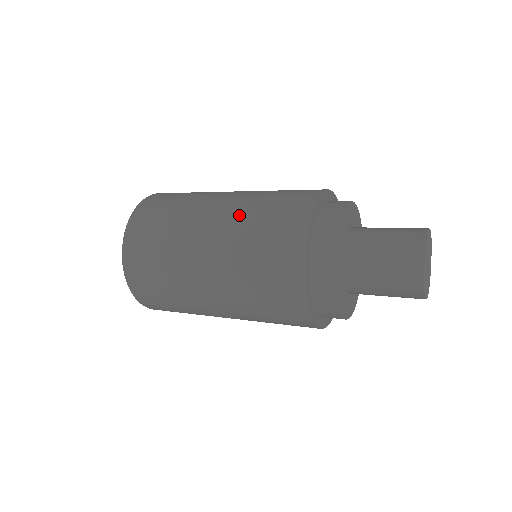
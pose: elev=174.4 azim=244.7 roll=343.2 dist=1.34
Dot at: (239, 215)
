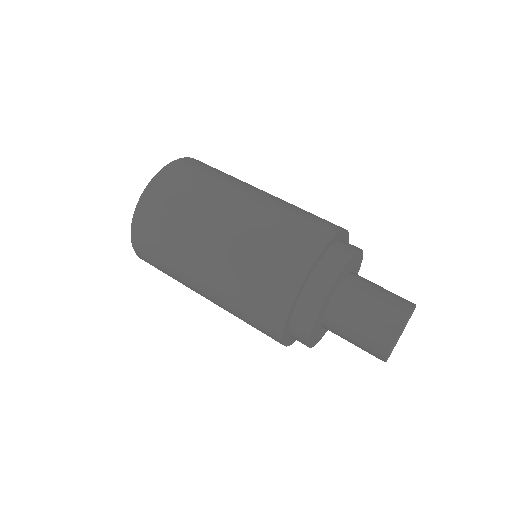
Dot at: (258, 220)
